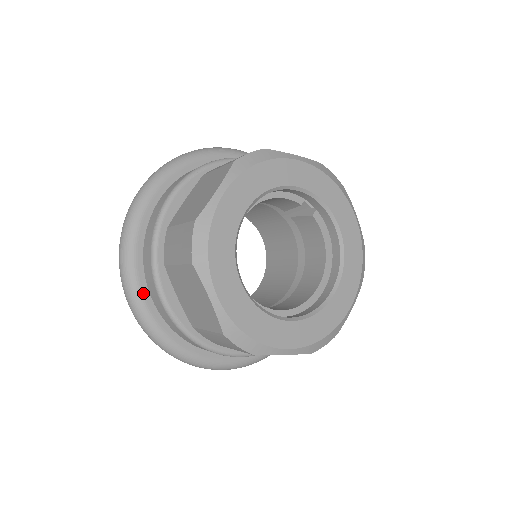
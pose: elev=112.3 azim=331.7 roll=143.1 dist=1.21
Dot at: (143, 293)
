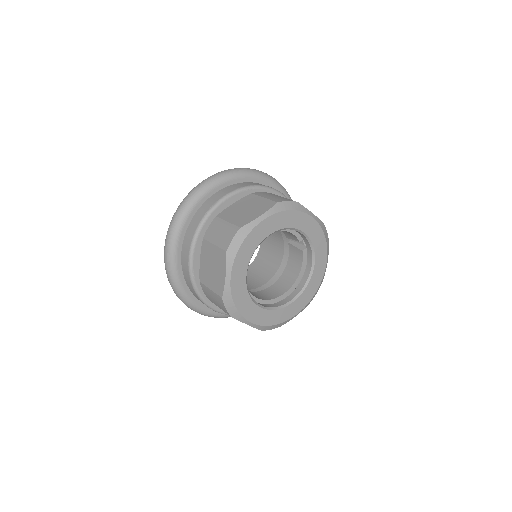
Dot at: (178, 246)
